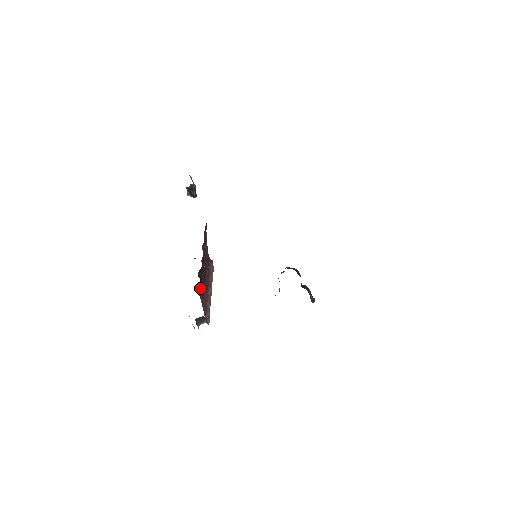
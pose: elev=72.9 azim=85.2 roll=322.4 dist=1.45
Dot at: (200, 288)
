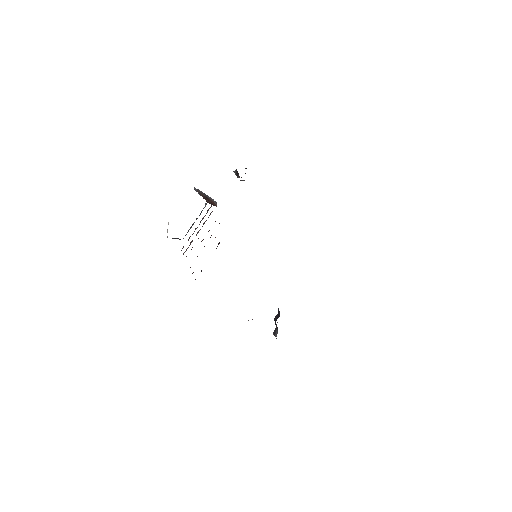
Dot at: occluded
